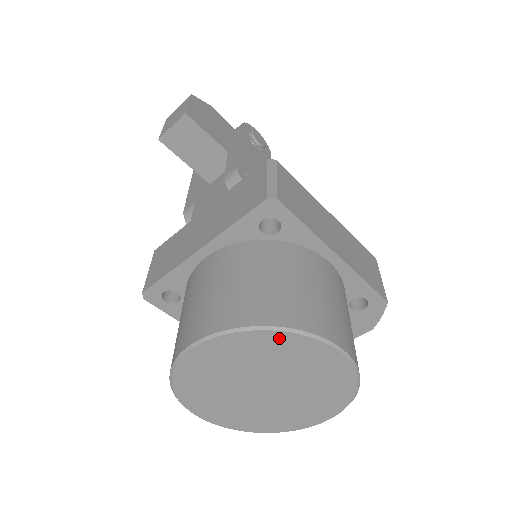
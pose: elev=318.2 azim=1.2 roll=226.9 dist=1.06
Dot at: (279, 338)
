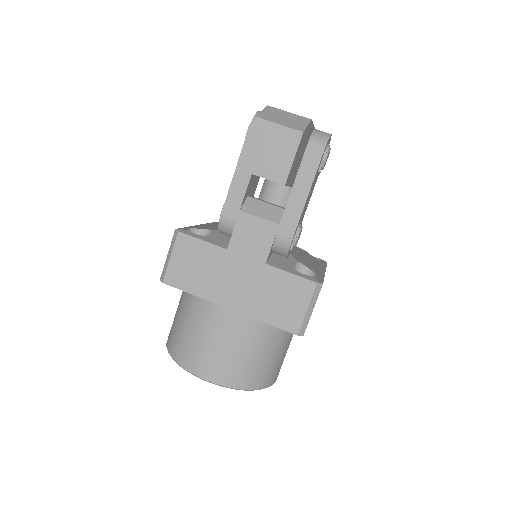
Dot at: occluded
